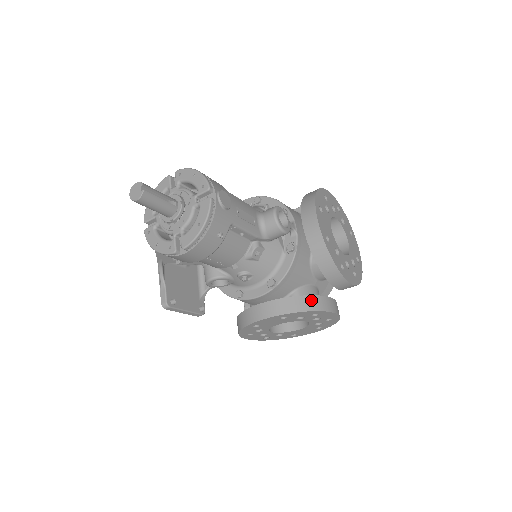
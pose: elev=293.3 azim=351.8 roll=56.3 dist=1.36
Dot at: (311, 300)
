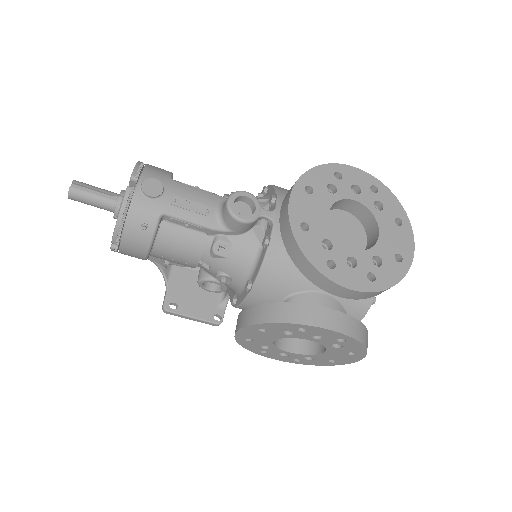
Dot at: (289, 309)
